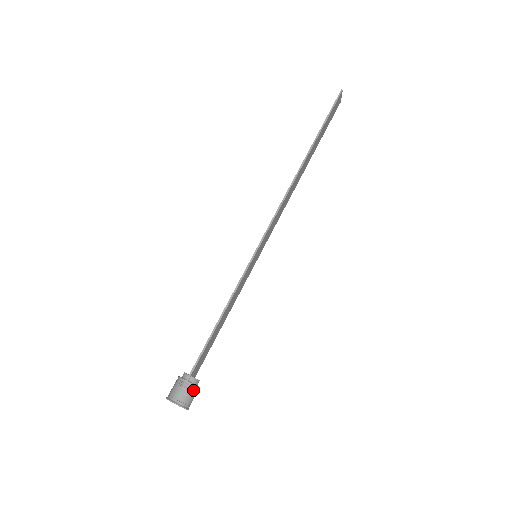
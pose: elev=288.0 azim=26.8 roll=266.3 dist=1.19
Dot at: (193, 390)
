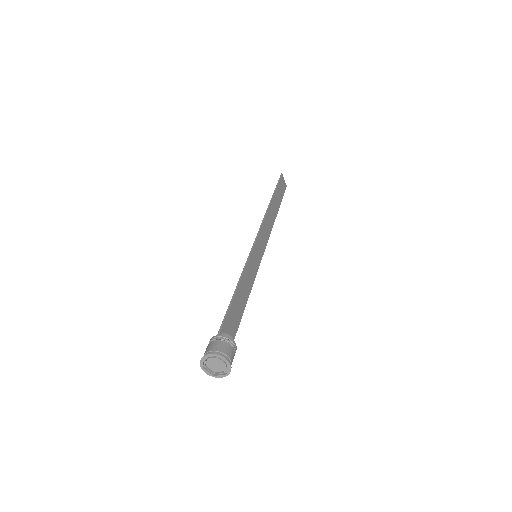
Dot at: (228, 342)
